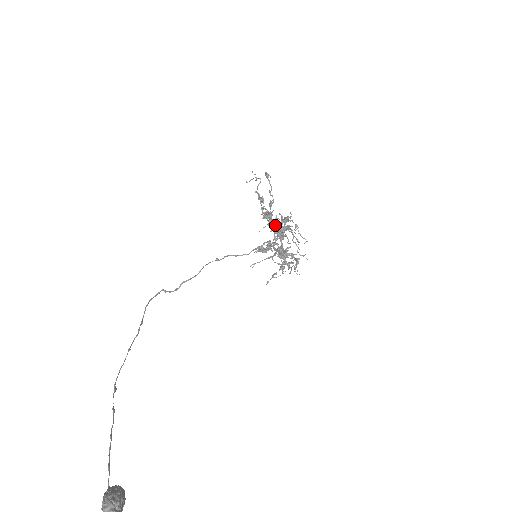
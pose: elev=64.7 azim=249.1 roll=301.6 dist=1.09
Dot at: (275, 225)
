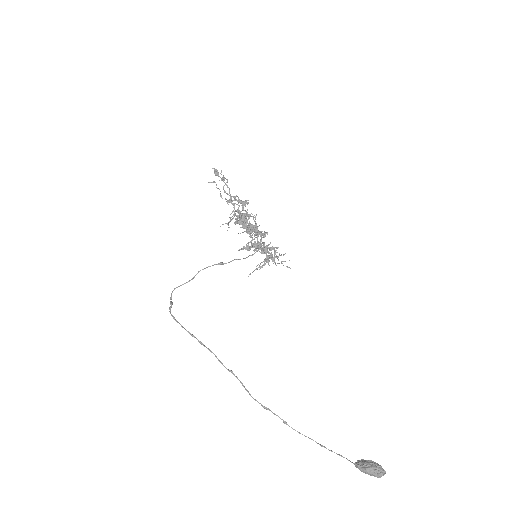
Dot at: occluded
